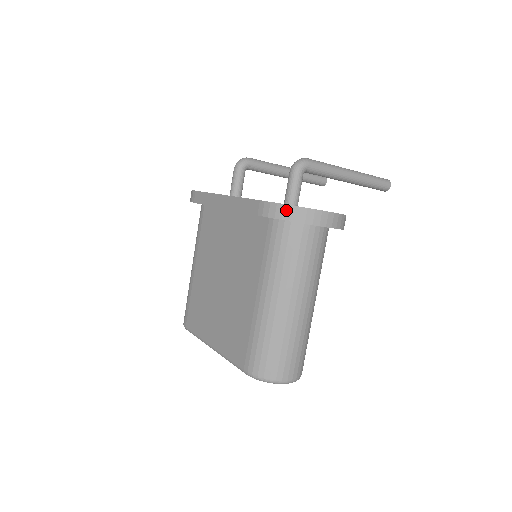
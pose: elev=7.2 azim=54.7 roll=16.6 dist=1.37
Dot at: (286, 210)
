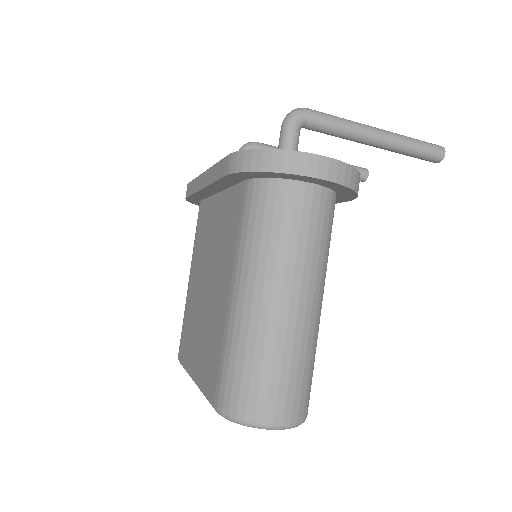
Dot at: (255, 157)
